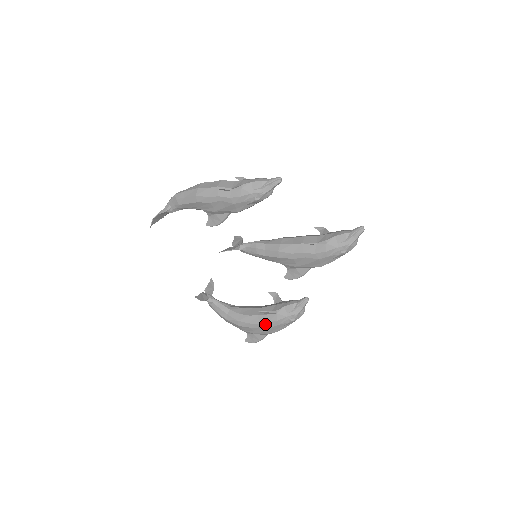
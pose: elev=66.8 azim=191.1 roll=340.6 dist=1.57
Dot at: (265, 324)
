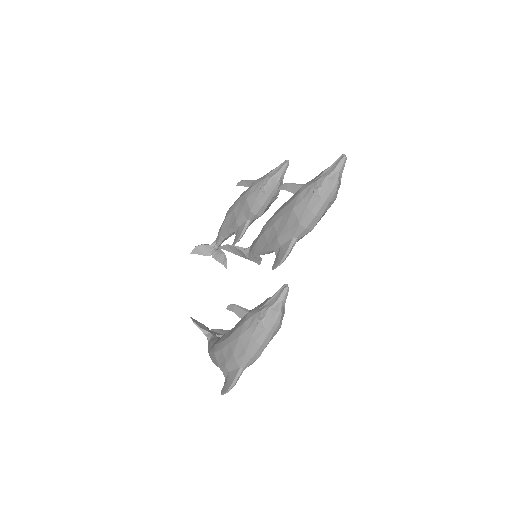
Dot at: (234, 334)
